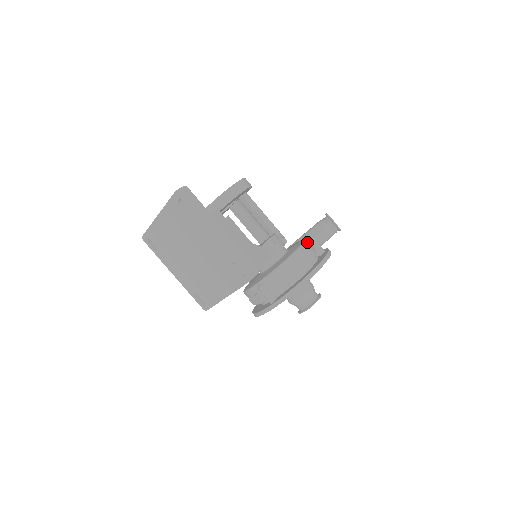
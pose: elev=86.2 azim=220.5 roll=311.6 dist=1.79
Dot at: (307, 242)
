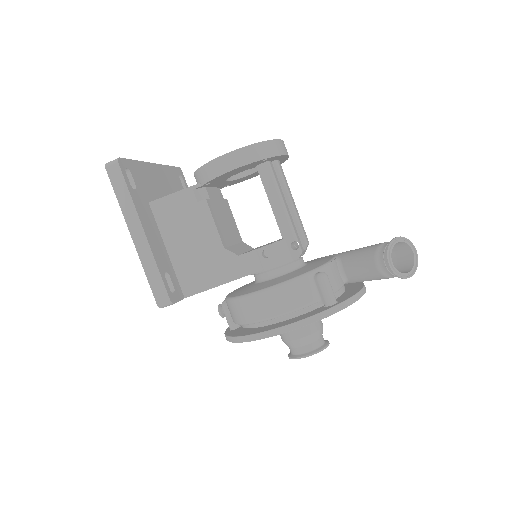
Dot at: (299, 281)
